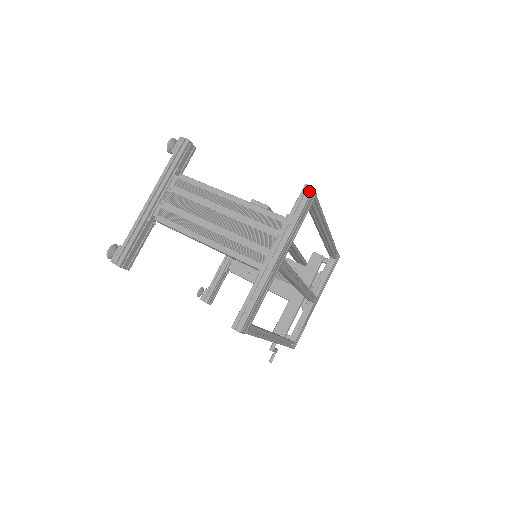
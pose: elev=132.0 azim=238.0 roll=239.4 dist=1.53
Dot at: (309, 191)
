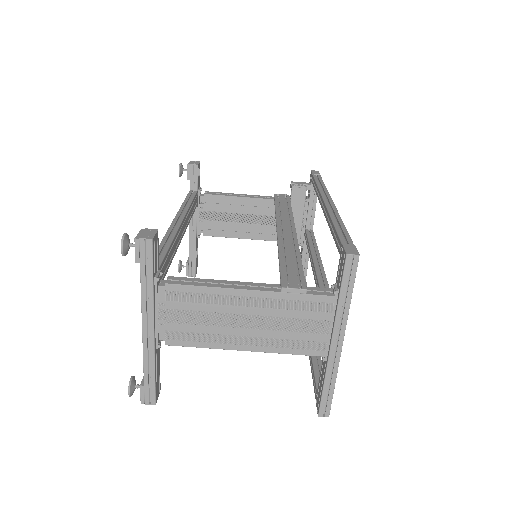
Dot at: (355, 262)
